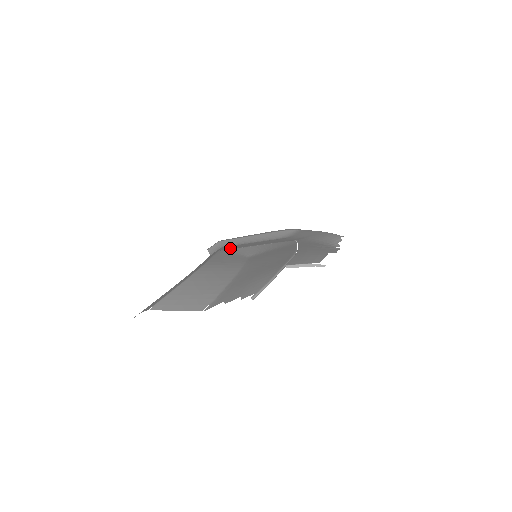
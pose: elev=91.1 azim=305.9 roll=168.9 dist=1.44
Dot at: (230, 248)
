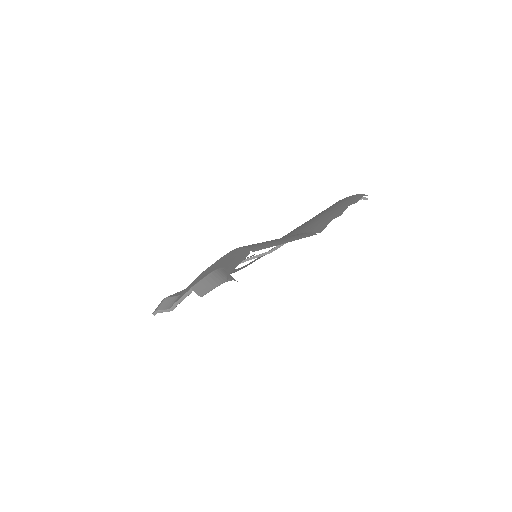
Dot at: occluded
